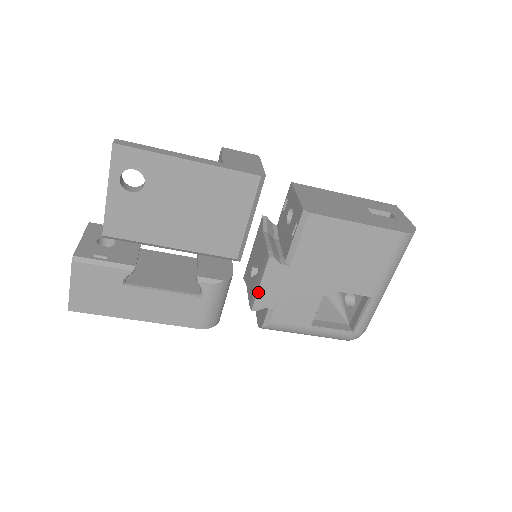
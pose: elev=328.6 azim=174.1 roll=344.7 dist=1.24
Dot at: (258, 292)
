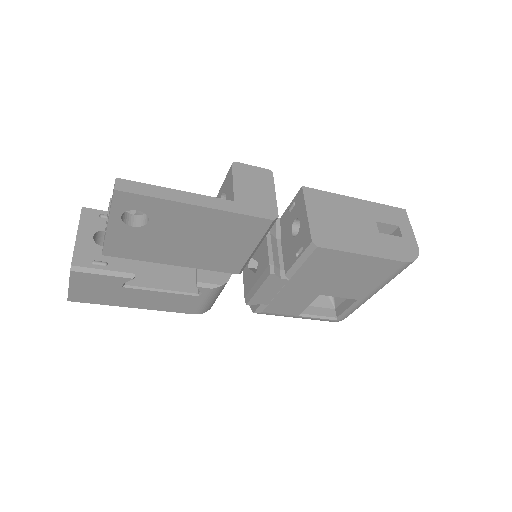
Dot at: (255, 294)
